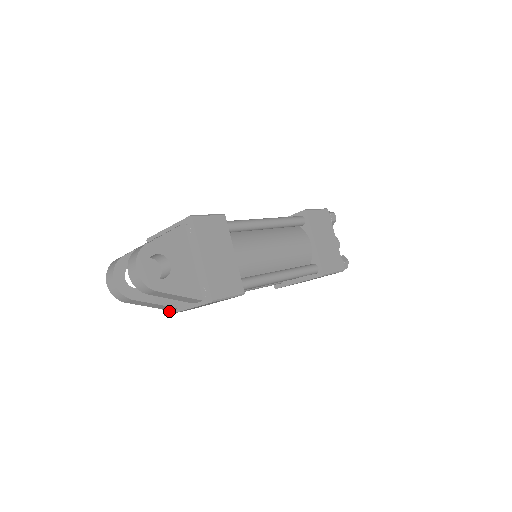
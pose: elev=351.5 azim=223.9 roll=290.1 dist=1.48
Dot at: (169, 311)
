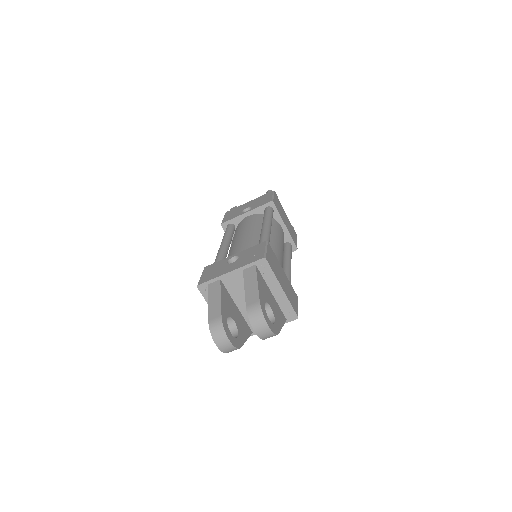
Dot at: occluded
